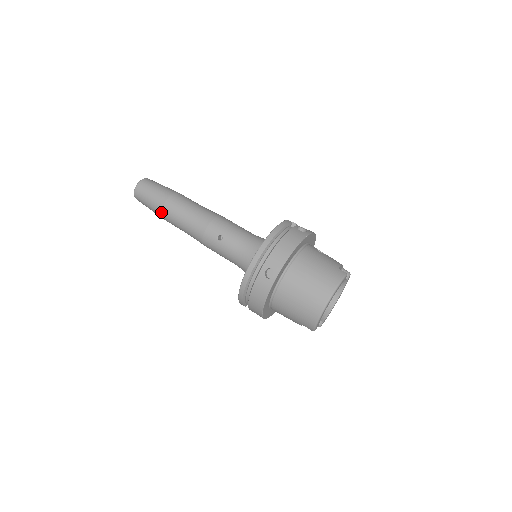
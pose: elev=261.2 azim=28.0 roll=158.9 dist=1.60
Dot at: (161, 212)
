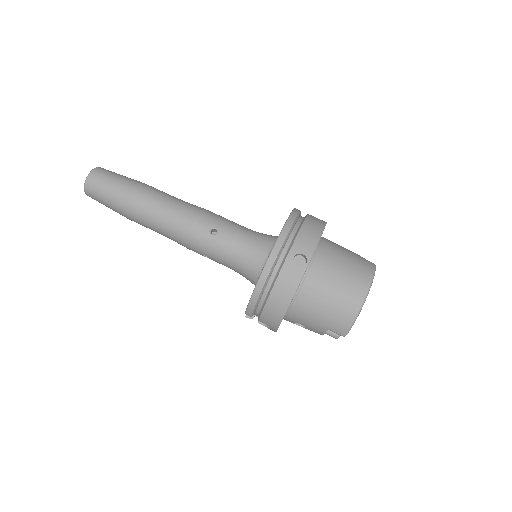
Dot at: (127, 205)
